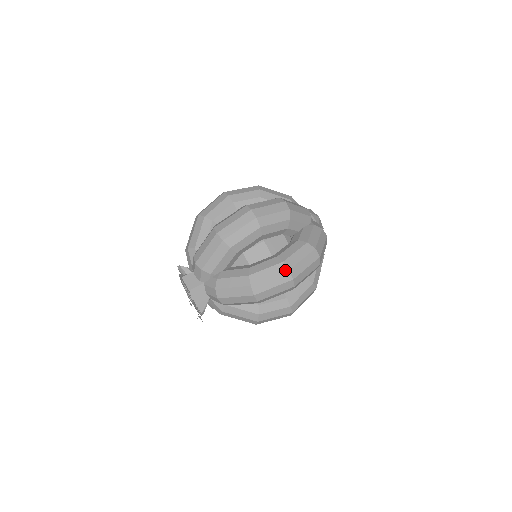
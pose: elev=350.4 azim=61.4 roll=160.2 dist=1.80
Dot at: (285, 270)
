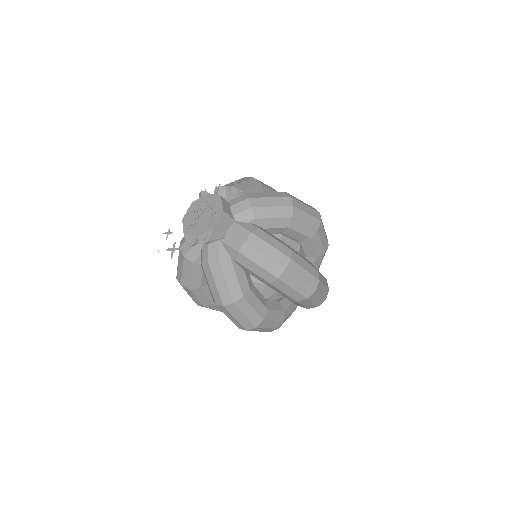
Dot at: (317, 277)
